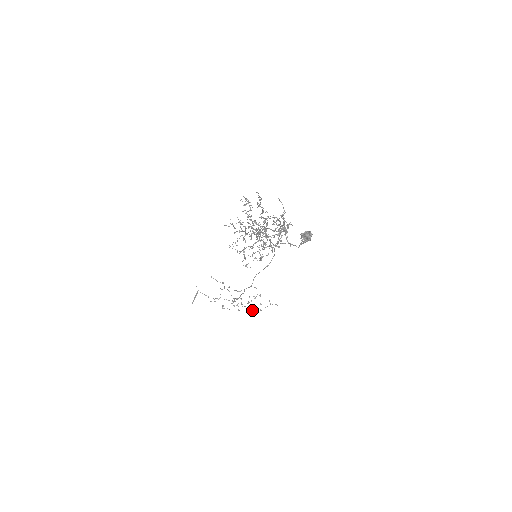
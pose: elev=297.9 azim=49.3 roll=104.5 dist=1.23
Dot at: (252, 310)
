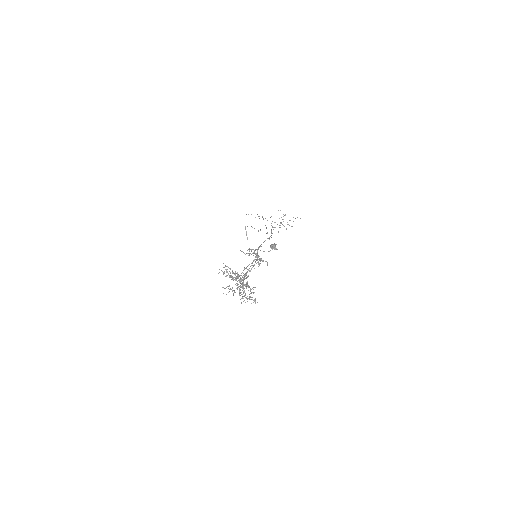
Dot at: (286, 229)
